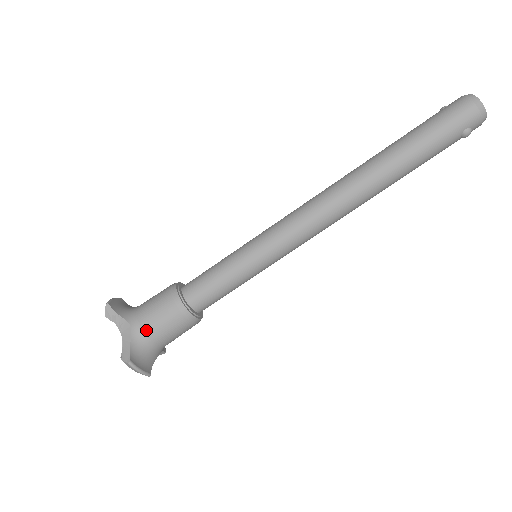
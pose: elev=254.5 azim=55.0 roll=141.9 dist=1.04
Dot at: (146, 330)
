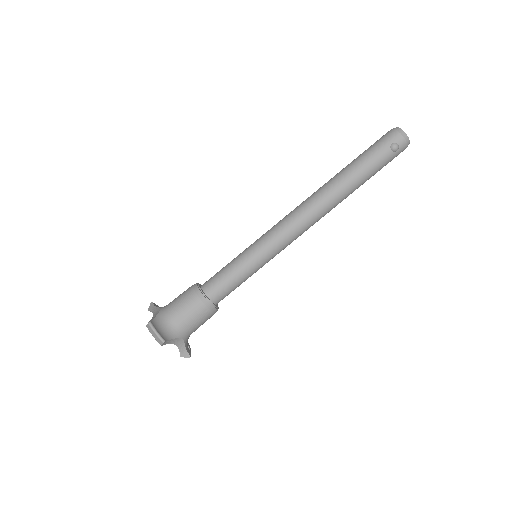
Dot at: (170, 309)
